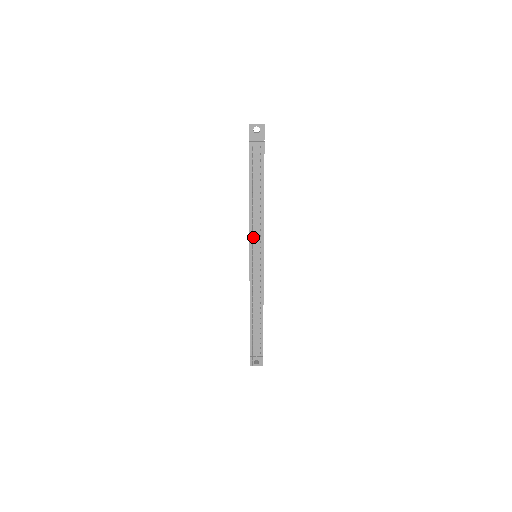
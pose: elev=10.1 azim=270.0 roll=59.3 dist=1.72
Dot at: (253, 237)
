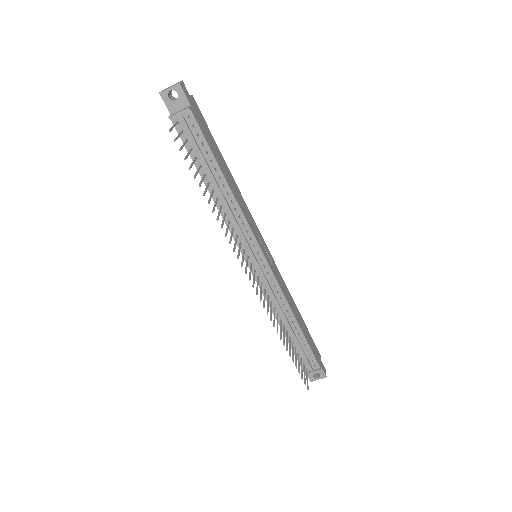
Dot at: (238, 237)
